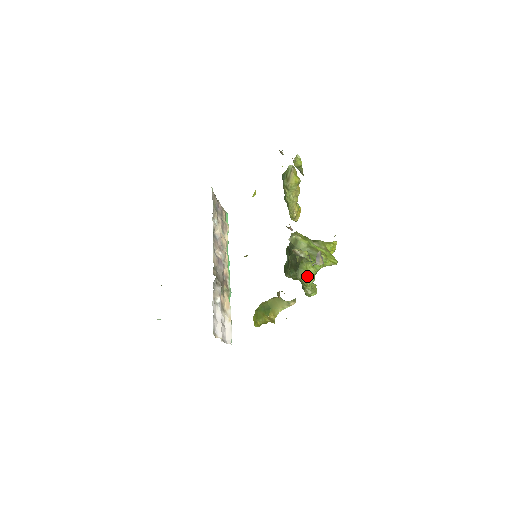
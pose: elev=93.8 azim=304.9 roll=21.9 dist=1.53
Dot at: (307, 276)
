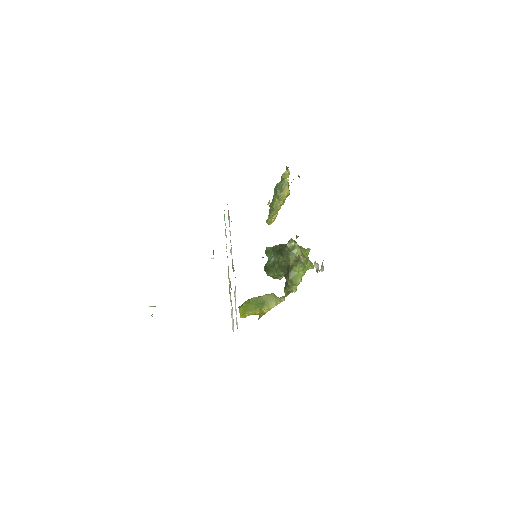
Dot at: (297, 278)
